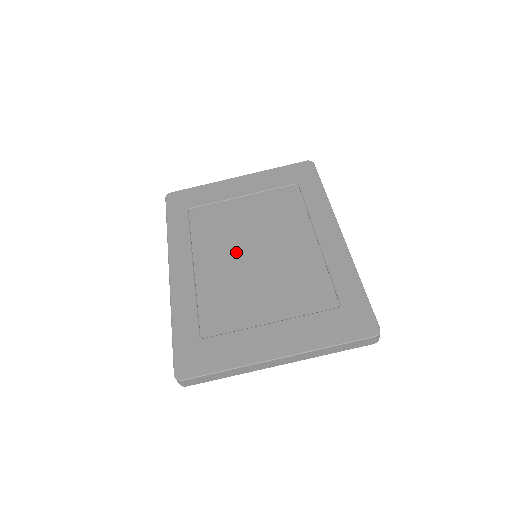
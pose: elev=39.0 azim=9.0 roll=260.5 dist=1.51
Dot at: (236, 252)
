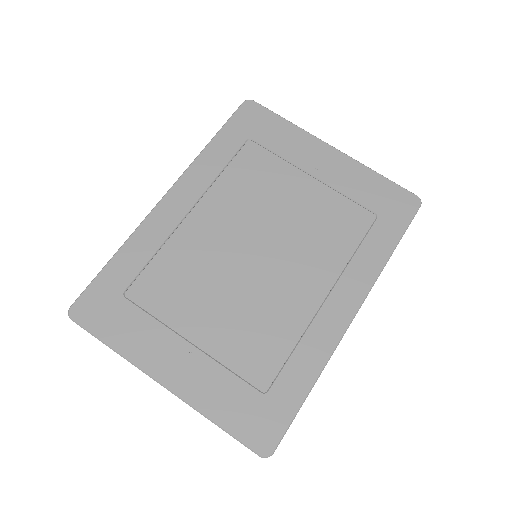
Dot at: (241, 235)
